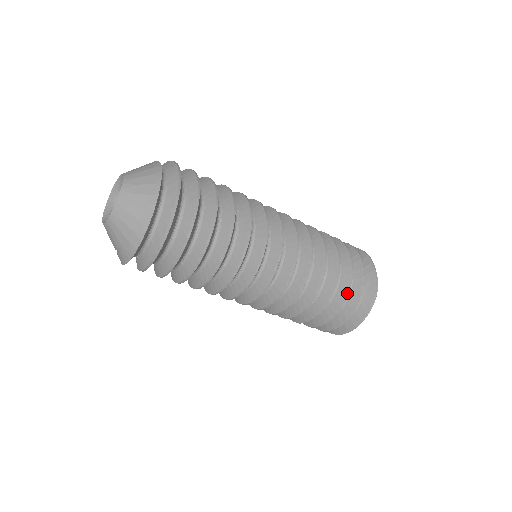
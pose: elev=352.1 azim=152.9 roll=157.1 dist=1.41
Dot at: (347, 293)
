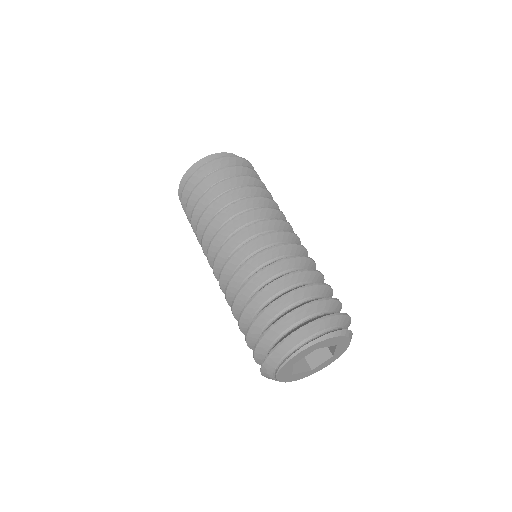
Dot at: (265, 308)
